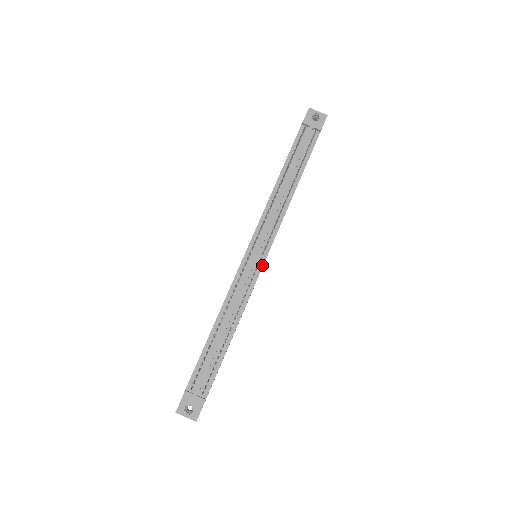
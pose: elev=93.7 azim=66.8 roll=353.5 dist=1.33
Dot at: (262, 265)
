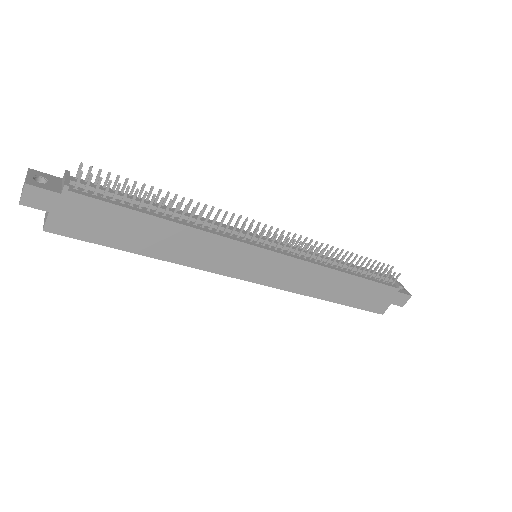
Dot at: (259, 246)
